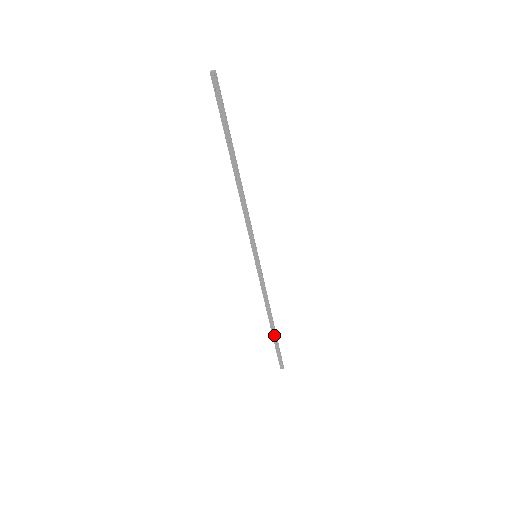
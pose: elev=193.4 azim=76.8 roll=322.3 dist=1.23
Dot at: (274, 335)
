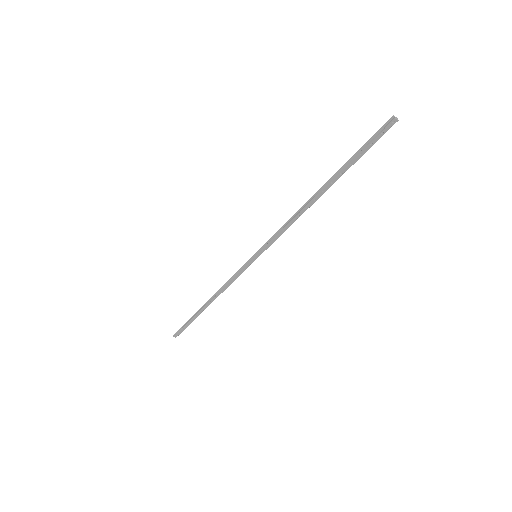
Dot at: (199, 313)
